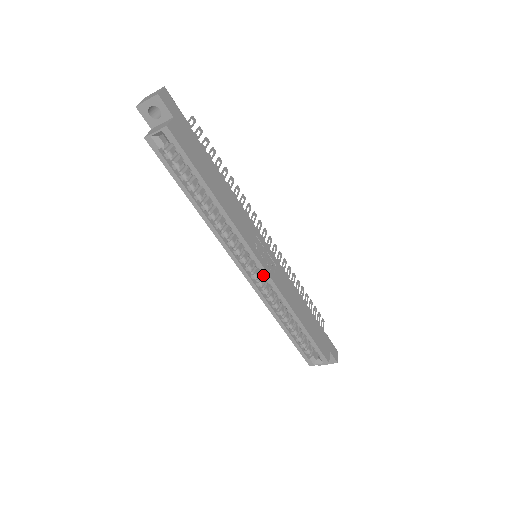
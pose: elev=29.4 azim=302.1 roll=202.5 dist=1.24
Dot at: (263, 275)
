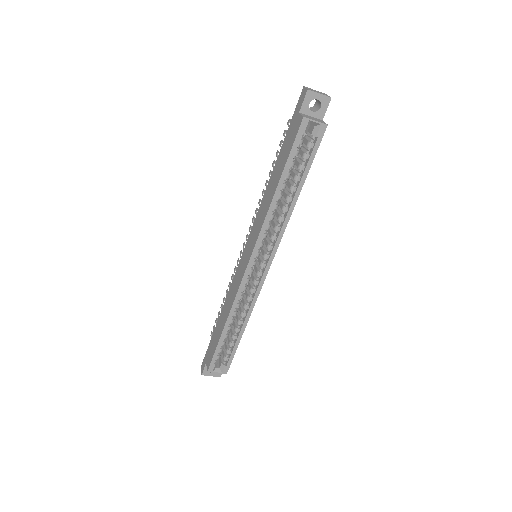
Dot at: (260, 275)
